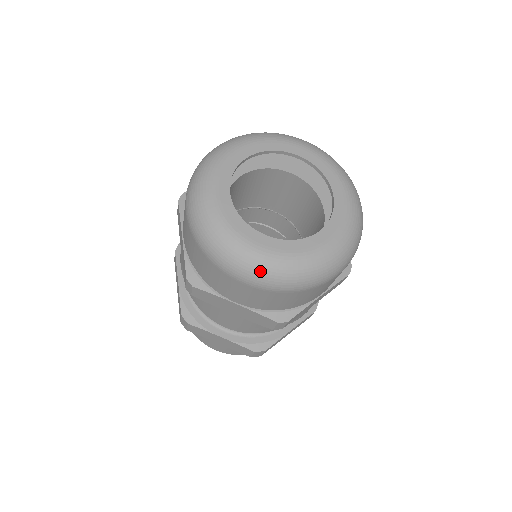
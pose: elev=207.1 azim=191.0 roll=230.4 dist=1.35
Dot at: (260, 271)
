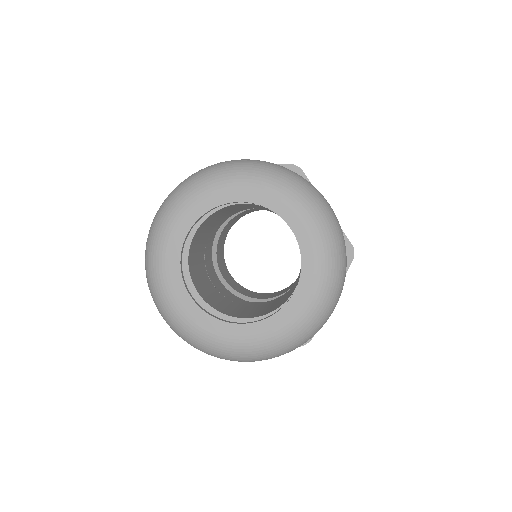
Dot at: (257, 357)
